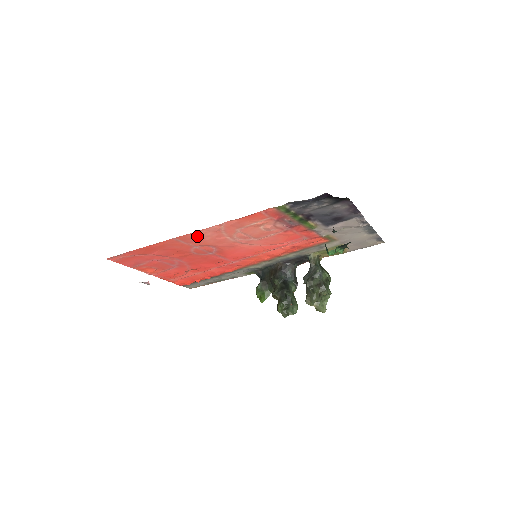
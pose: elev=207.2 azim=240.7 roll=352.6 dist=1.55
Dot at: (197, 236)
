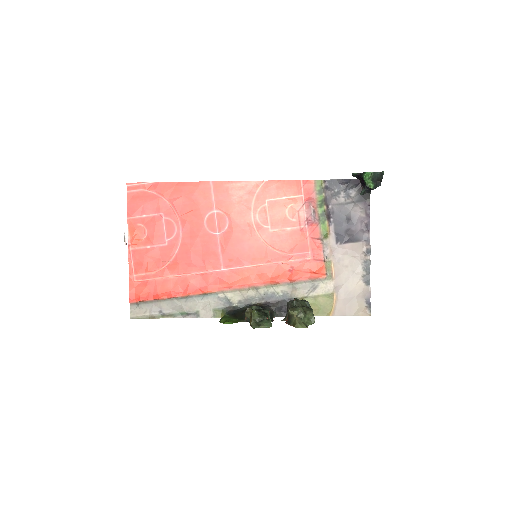
Dot at: (231, 190)
